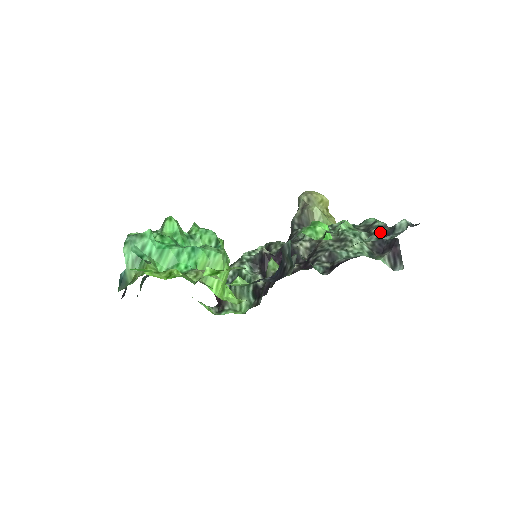
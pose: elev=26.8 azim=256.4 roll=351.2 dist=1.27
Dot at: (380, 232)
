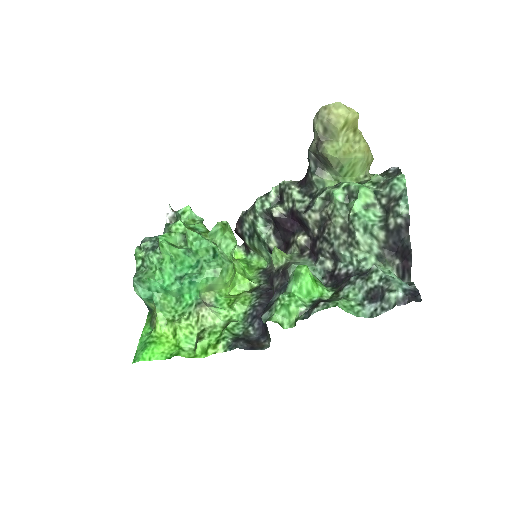
Dot at: (372, 284)
